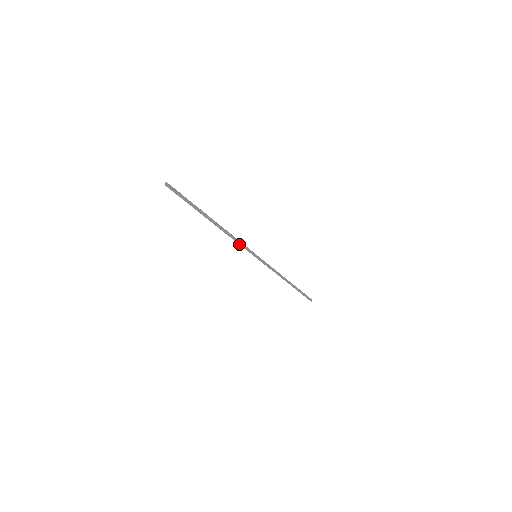
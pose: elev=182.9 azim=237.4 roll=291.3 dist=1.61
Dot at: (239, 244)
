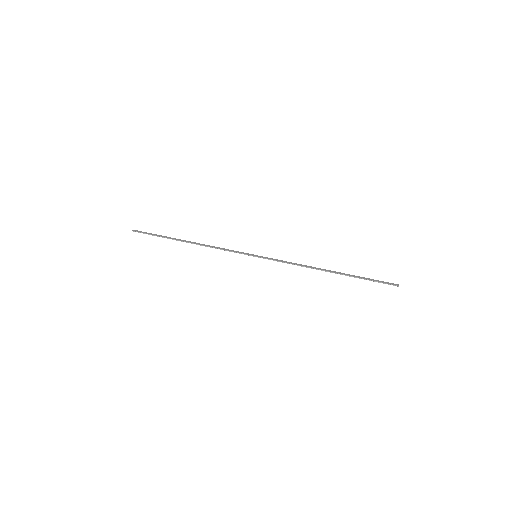
Dot at: occluded
